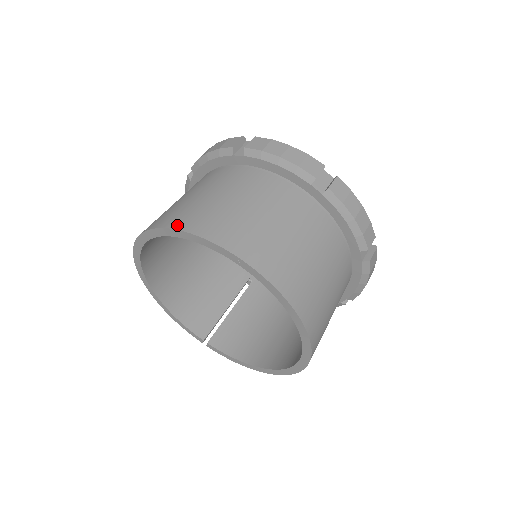
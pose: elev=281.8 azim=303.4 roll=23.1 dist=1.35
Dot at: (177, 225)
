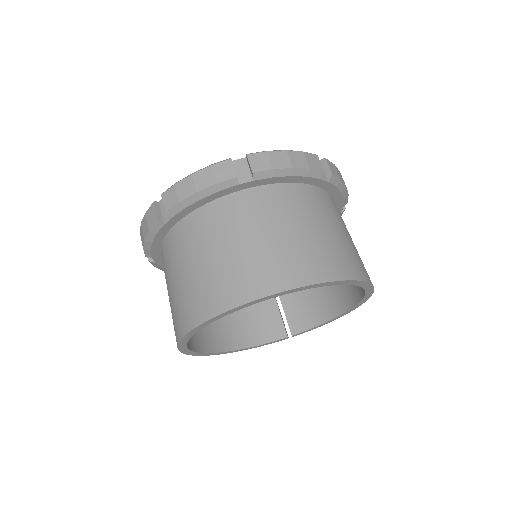
Dot at: (195, 321)
